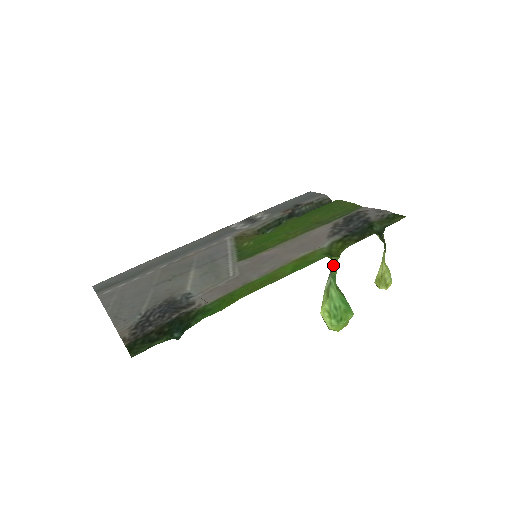
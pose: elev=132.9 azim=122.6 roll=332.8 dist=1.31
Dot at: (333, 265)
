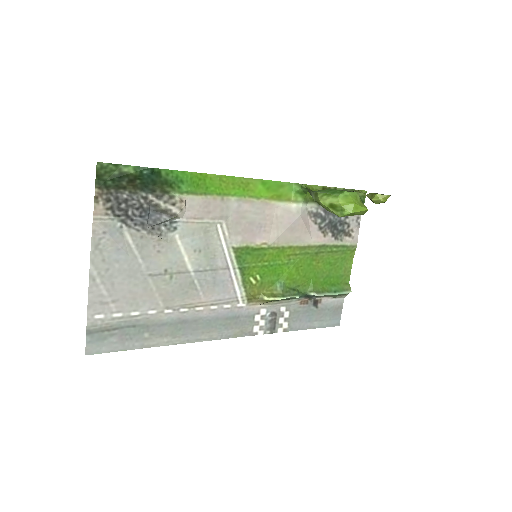
Dot at: (308, 190)
